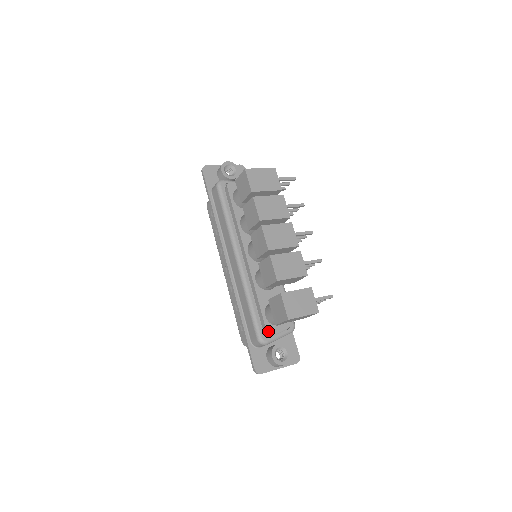
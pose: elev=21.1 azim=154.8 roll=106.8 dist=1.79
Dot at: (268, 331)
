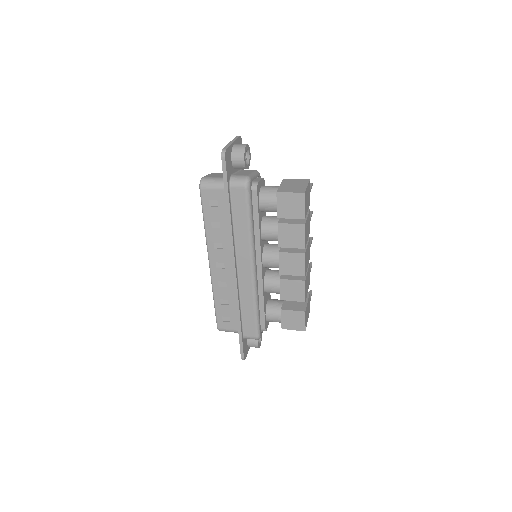
Dot at: (266, 329)
